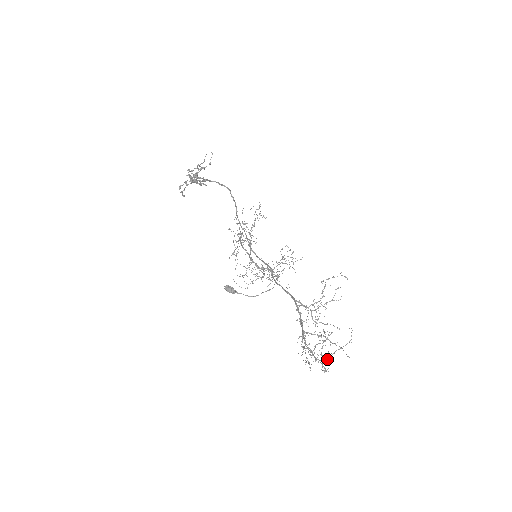
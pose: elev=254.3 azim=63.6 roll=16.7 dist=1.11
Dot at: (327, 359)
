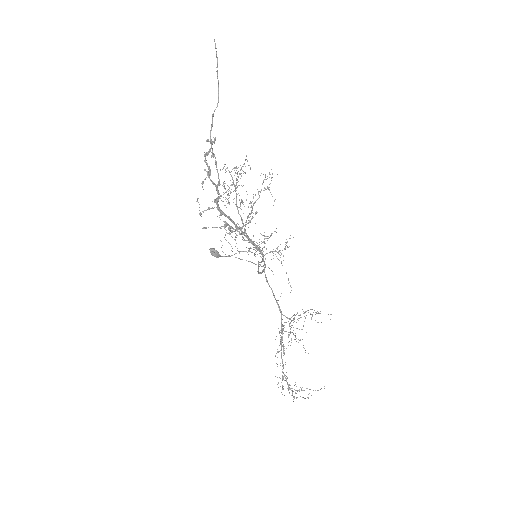
Dot at: occluded
